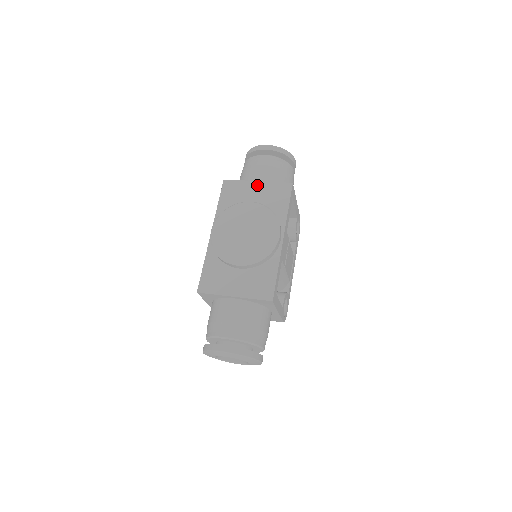
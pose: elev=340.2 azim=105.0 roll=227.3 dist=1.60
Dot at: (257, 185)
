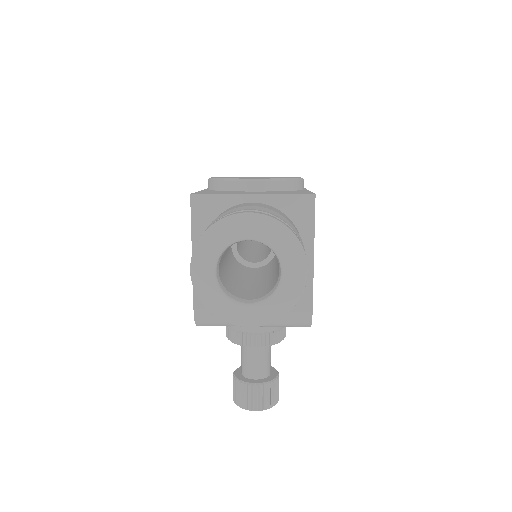
Dot at: occluded
